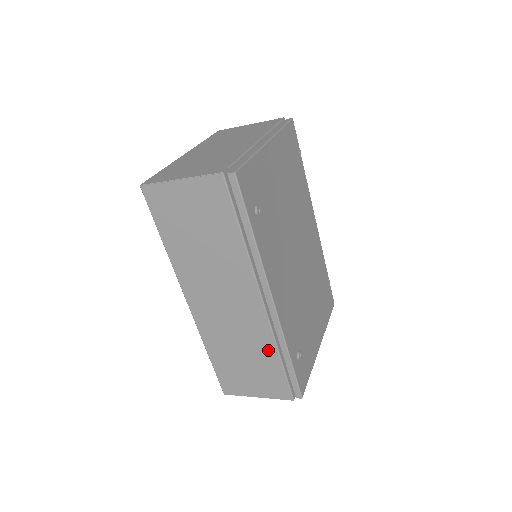
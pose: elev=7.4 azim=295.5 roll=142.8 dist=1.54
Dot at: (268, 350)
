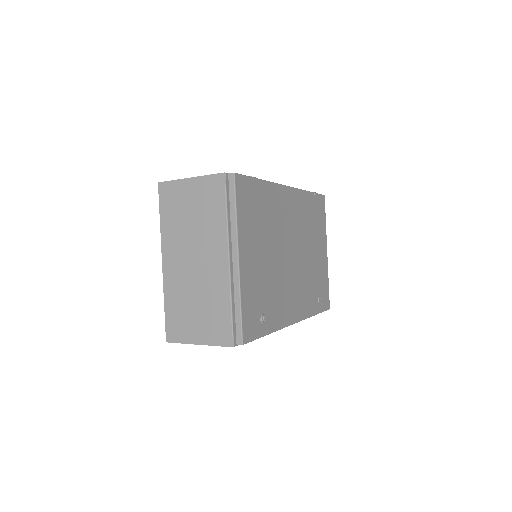
Dot at: occluded
